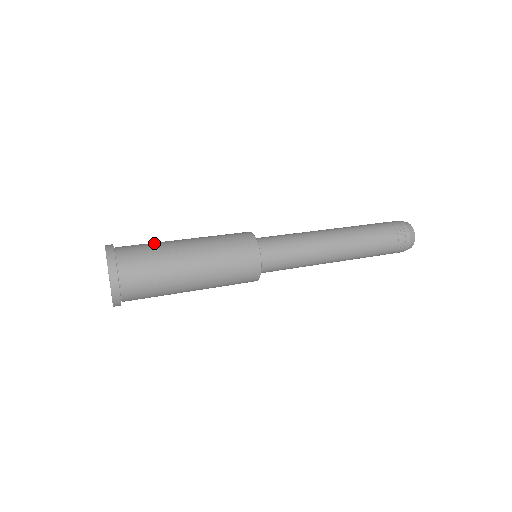
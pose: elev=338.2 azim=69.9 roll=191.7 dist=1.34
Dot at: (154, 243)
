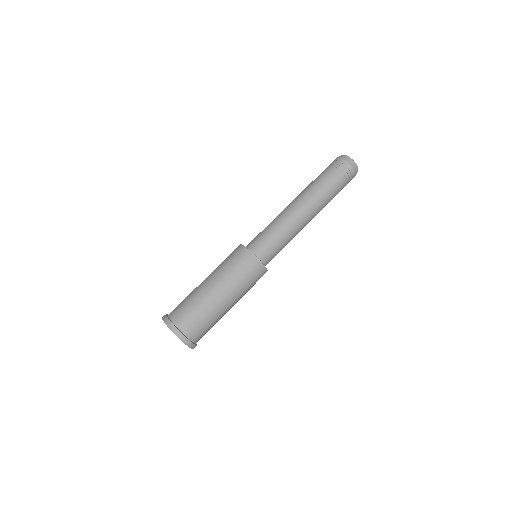
Dot at: (211, 320)
